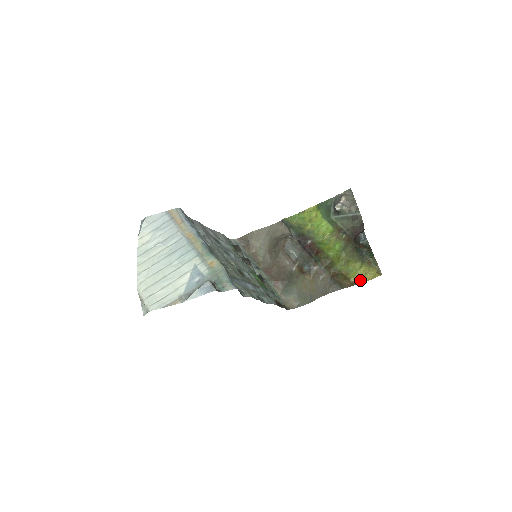
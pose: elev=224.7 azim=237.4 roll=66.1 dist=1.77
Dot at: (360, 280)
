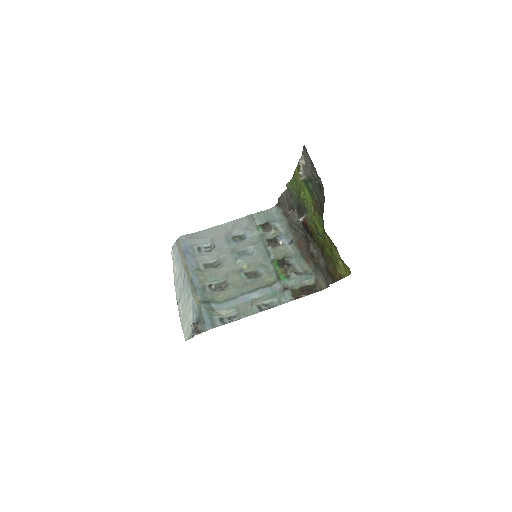
Dot at: (343, 273)
